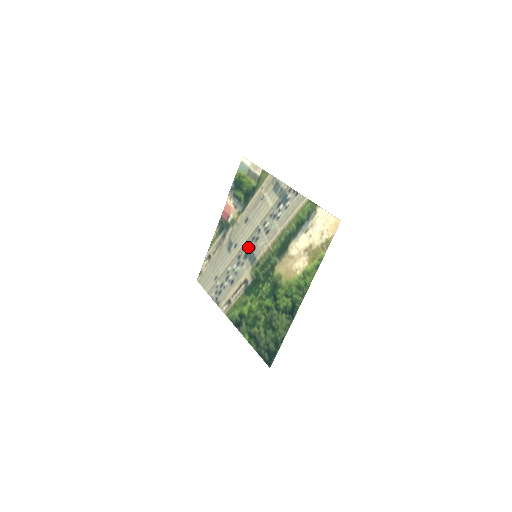
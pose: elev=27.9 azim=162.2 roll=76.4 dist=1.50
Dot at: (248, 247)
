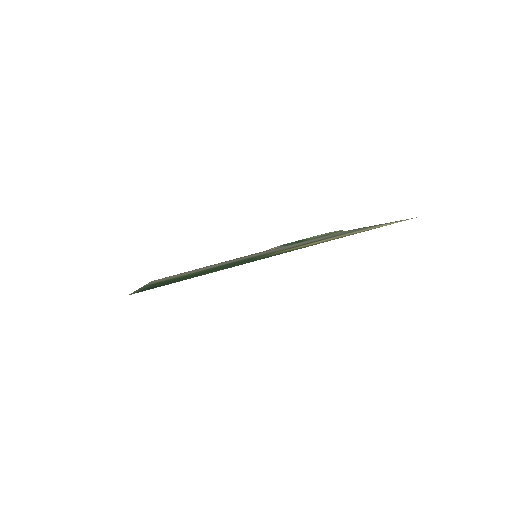
Dot at: occluded
